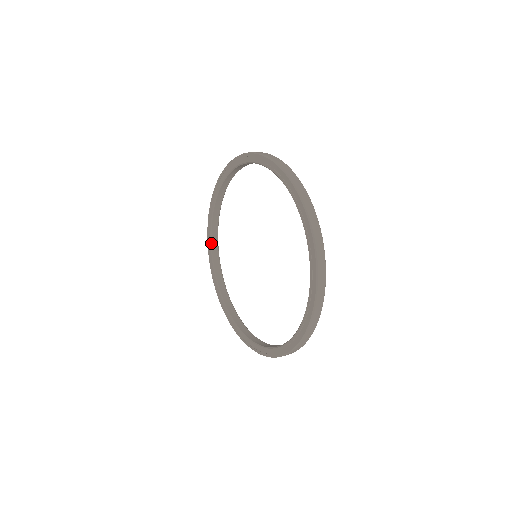
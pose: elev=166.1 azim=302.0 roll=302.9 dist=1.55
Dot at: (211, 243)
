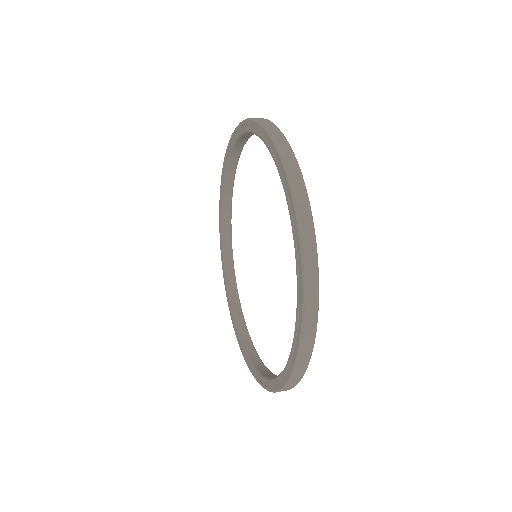
Dot at: (234, 320)
